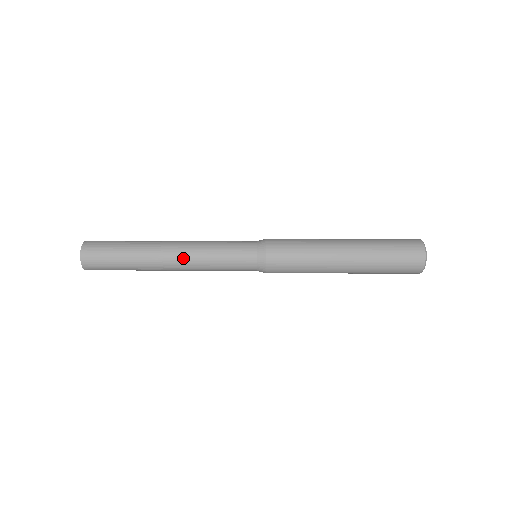
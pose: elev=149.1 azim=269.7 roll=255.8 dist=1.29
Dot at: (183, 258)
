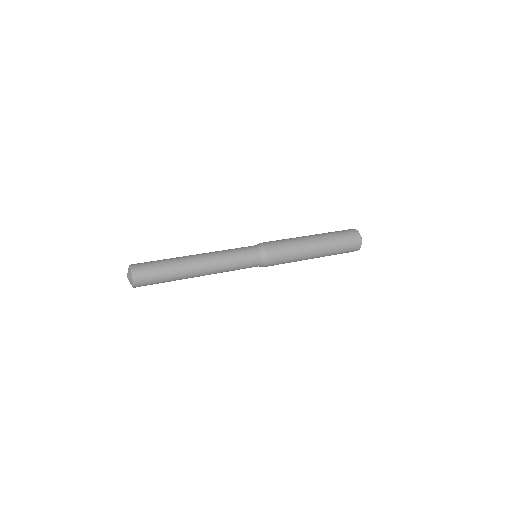
Dot at: (210, 264)
